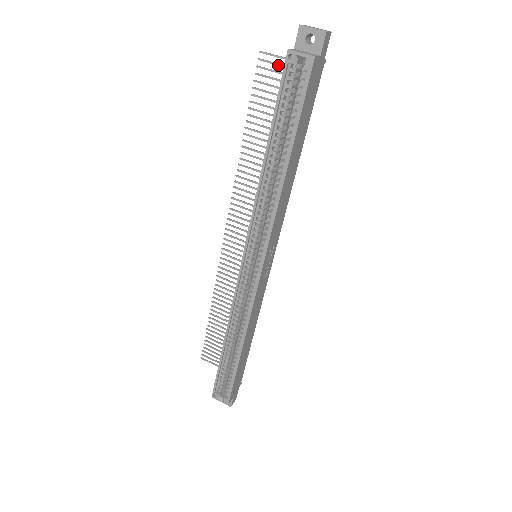
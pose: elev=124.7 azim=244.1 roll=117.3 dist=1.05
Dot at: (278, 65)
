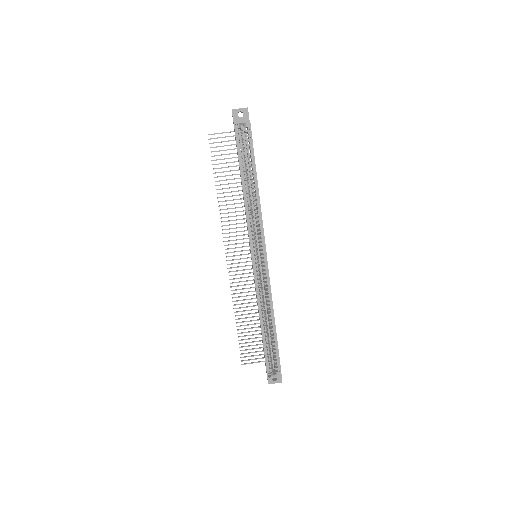
Dot at: occluded
